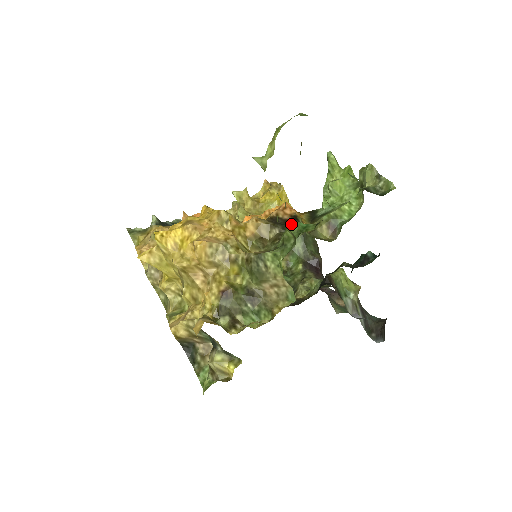
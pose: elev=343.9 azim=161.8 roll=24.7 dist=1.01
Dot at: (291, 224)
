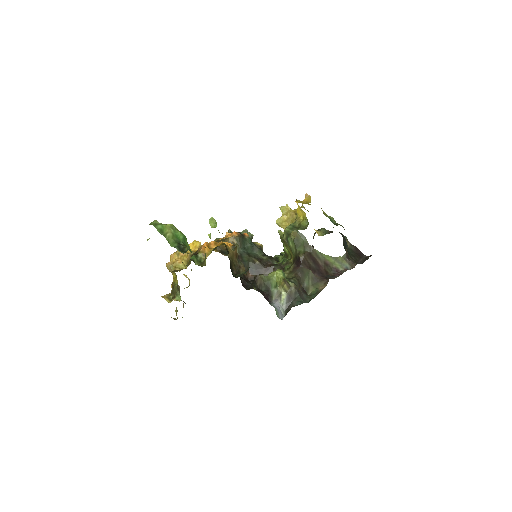
Dot at: (193, 257)
